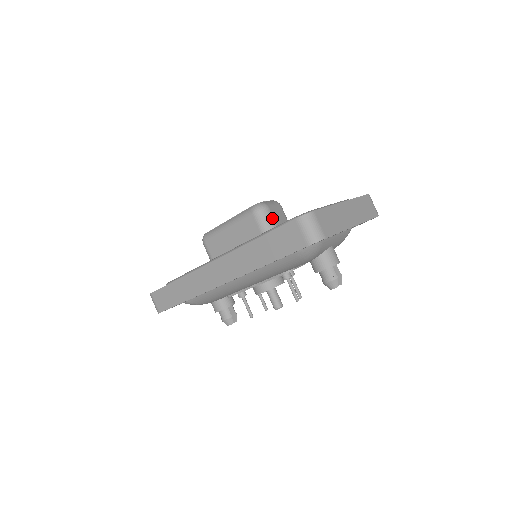
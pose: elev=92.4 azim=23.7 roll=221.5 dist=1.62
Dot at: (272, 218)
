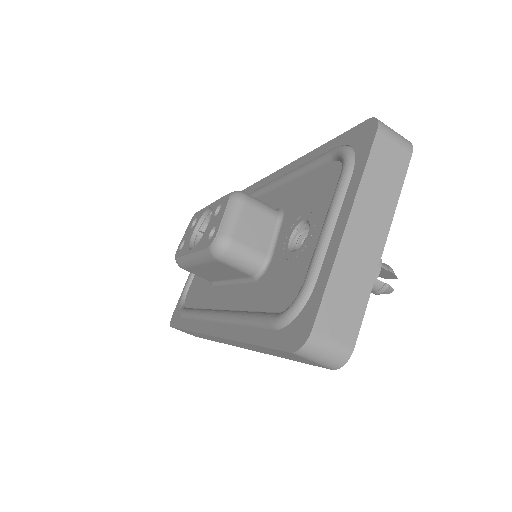
Dot at: (247, 250)
